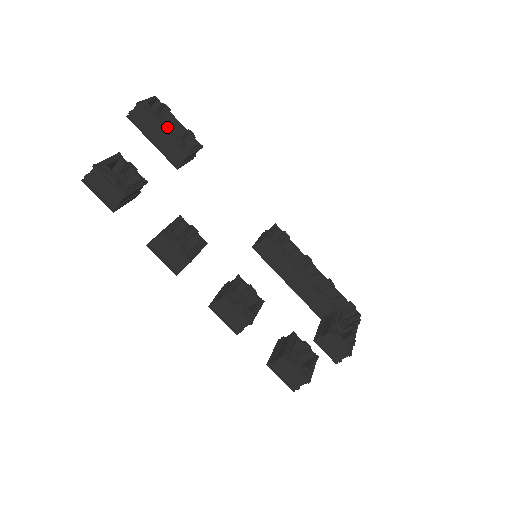
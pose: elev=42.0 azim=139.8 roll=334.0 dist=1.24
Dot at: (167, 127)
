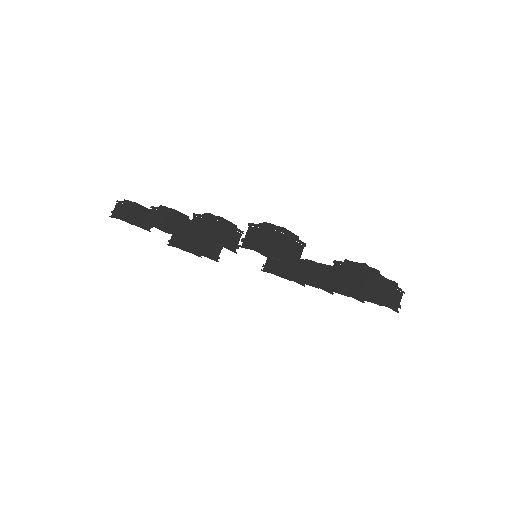
Dot at: occluded
